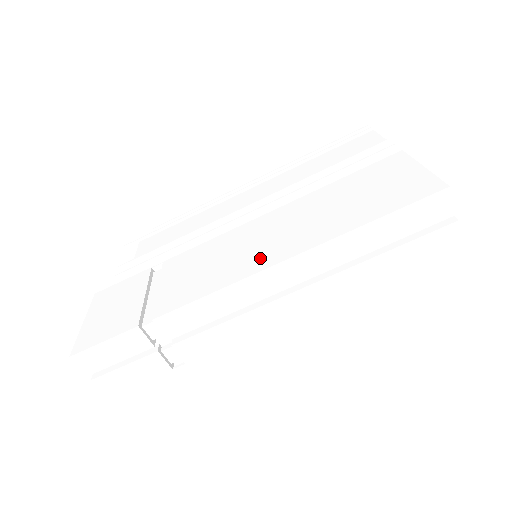
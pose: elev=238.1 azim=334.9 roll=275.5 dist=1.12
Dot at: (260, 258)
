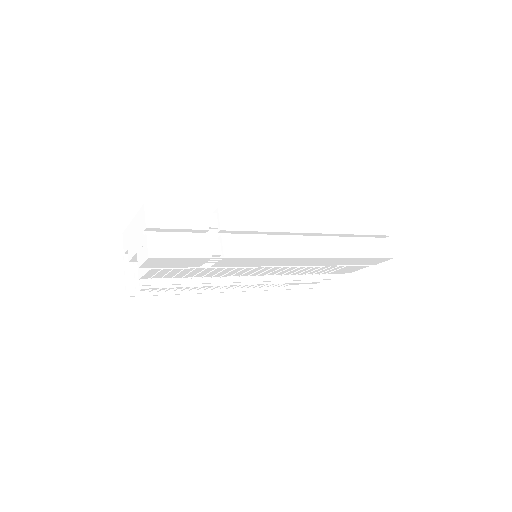
Dot at: occluded
